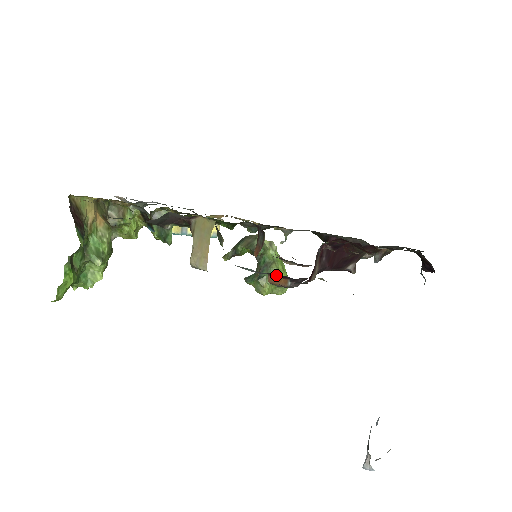
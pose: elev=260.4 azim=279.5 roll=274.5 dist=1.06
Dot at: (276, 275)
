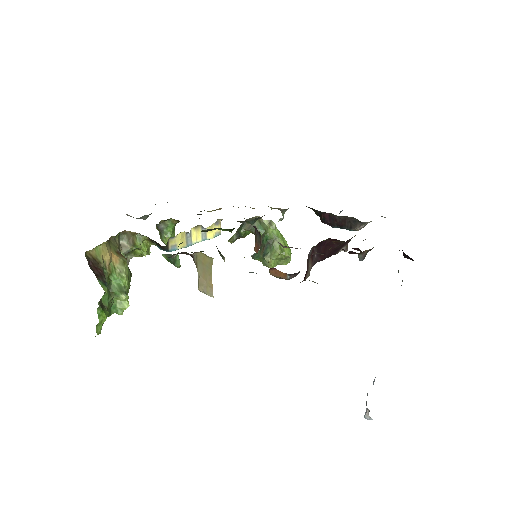
Dot at: (276, 269)
